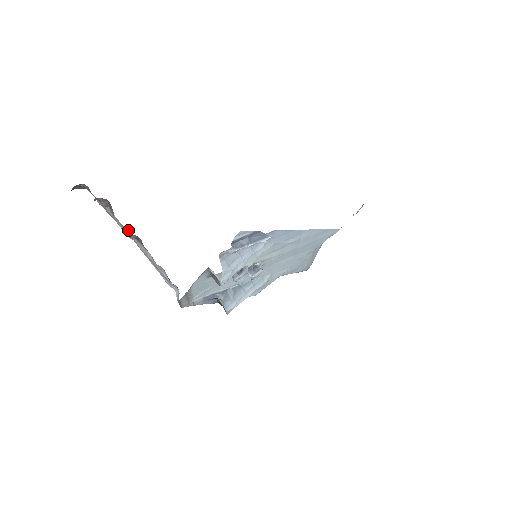
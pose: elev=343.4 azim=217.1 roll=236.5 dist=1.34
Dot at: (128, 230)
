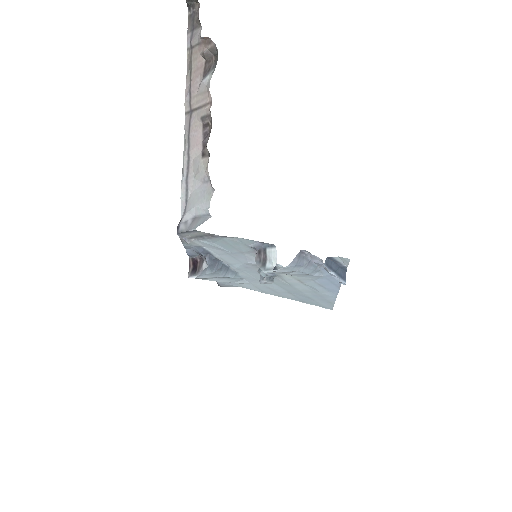
Dot at: (207, 106)
